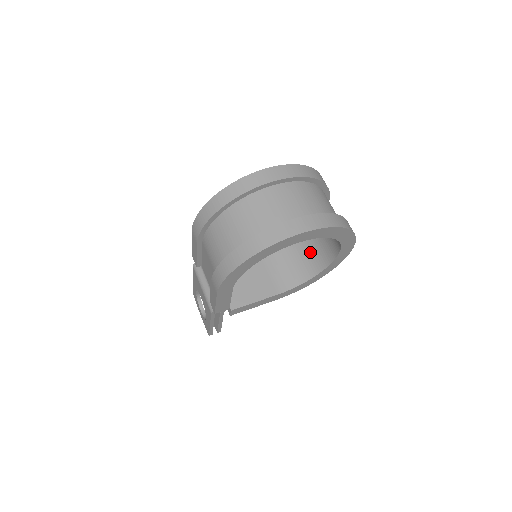
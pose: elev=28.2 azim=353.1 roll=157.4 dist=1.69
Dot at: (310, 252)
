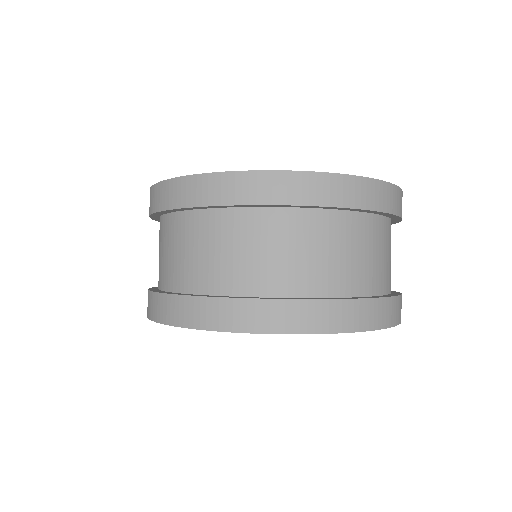
Dot at: occluded
